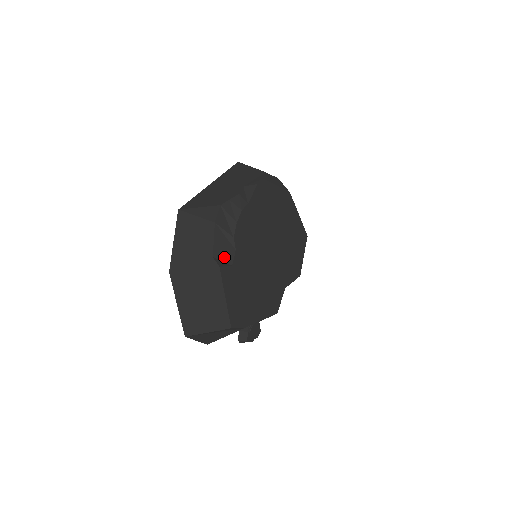
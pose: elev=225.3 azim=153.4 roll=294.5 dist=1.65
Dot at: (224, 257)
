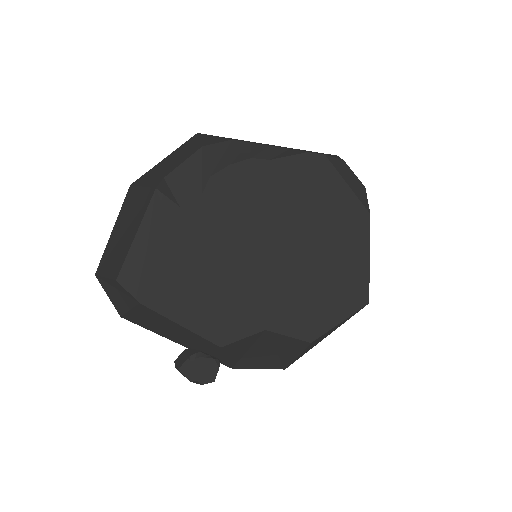
Dot at: (179, 189)
